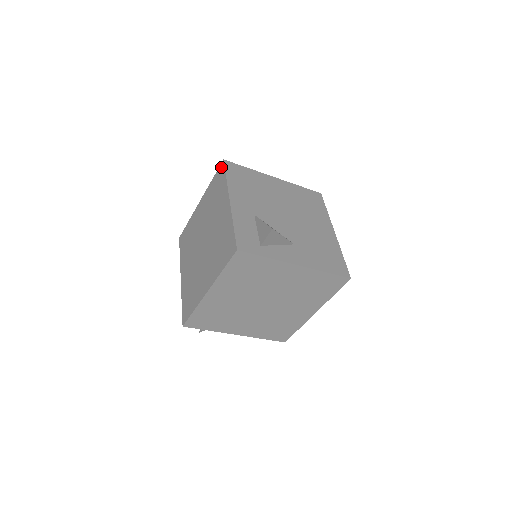
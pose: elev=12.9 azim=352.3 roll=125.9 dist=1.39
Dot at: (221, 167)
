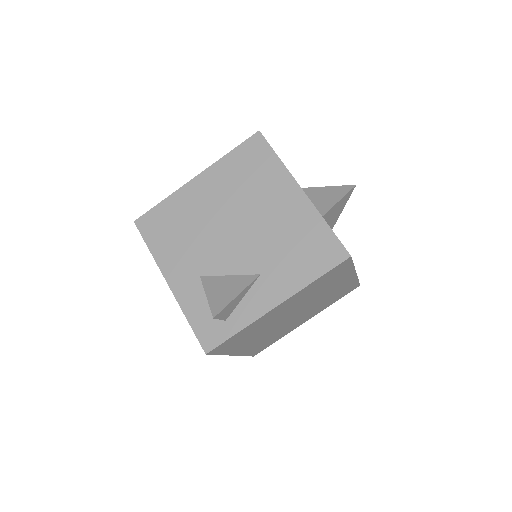
Dot at: occluded
